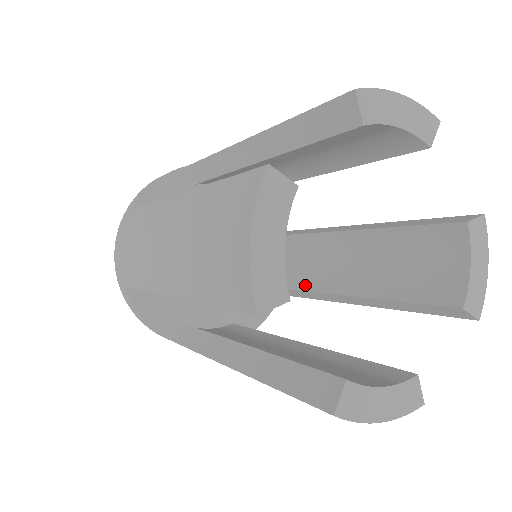
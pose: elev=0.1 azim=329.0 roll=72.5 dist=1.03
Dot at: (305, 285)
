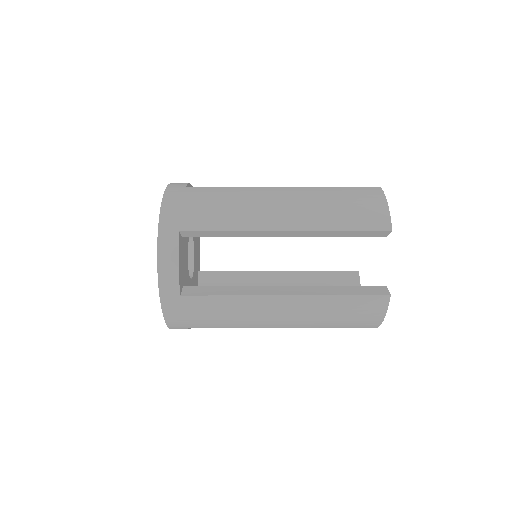
Dot at: occluded
